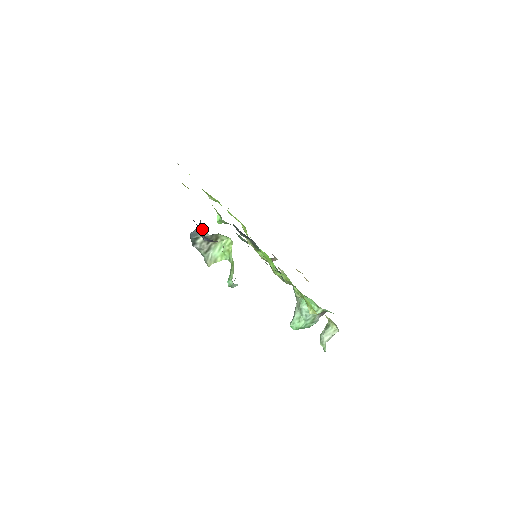
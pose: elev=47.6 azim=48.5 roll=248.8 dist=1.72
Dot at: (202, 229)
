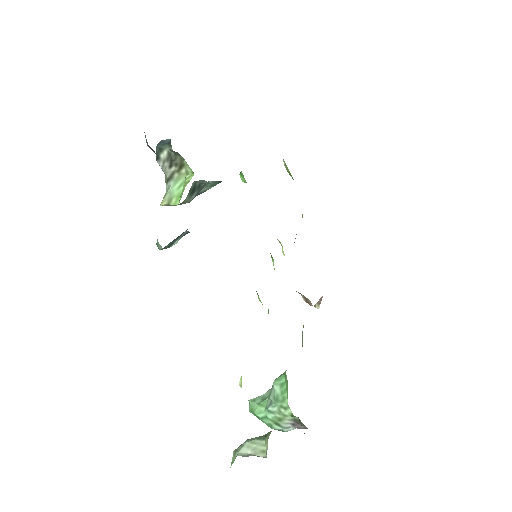
Dot at: occluded
